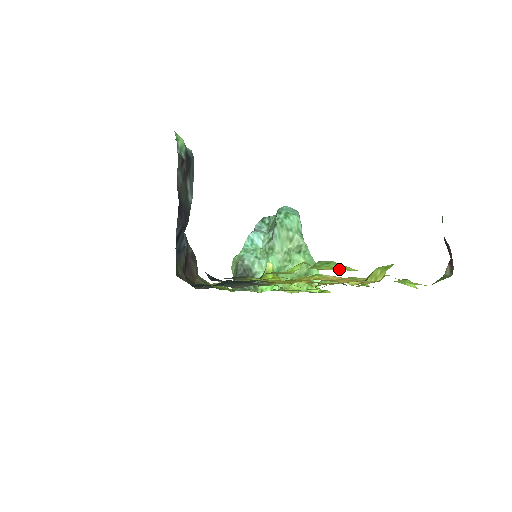
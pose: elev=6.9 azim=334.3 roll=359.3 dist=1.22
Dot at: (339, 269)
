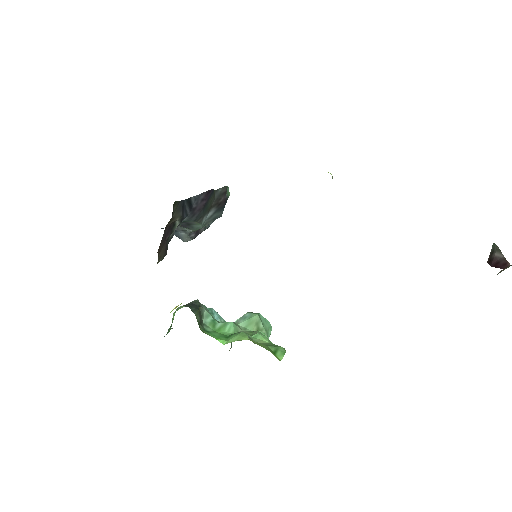
Dot at: occluded
